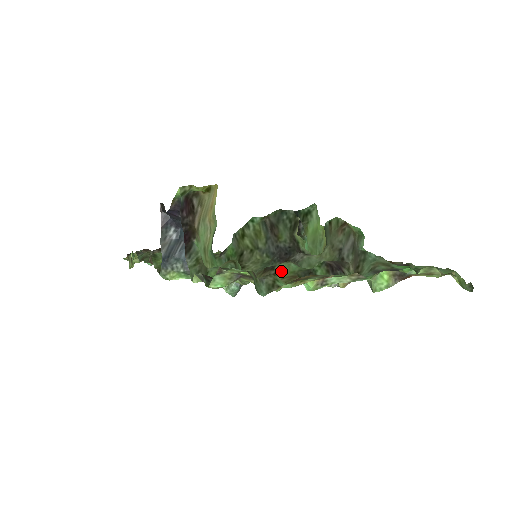
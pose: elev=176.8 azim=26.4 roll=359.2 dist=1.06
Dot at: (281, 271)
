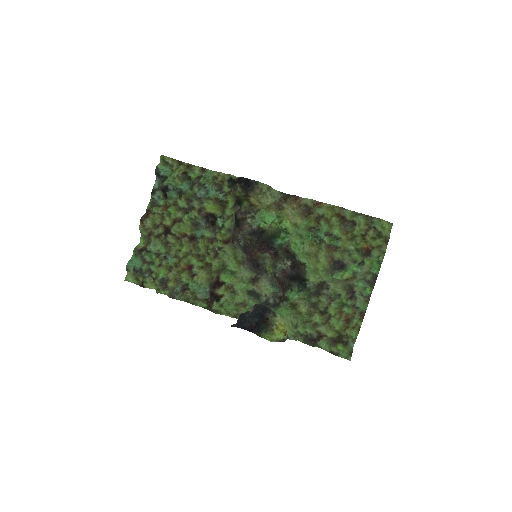
Dot at: (331, 312)
